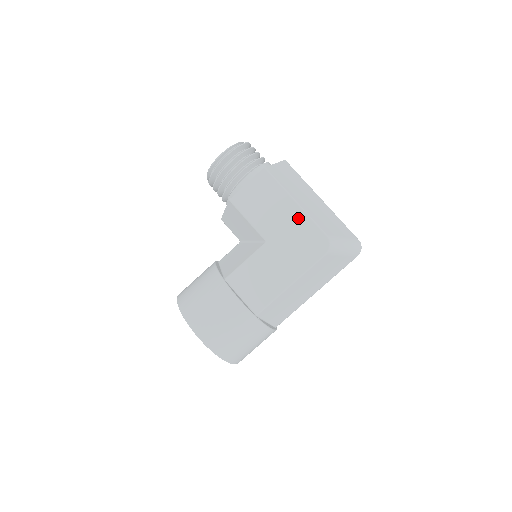
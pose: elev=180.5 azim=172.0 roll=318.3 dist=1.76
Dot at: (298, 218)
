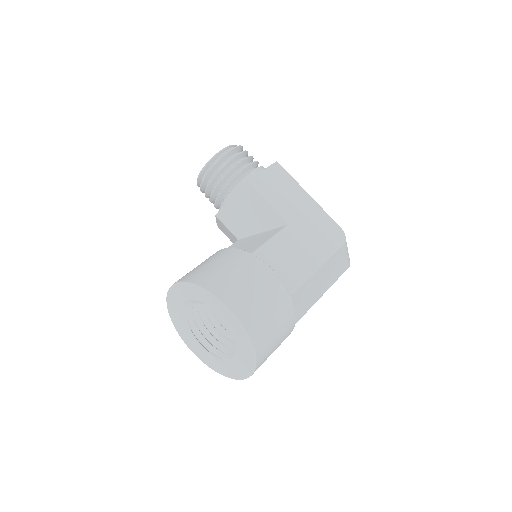
Dot at: (314, 208)
